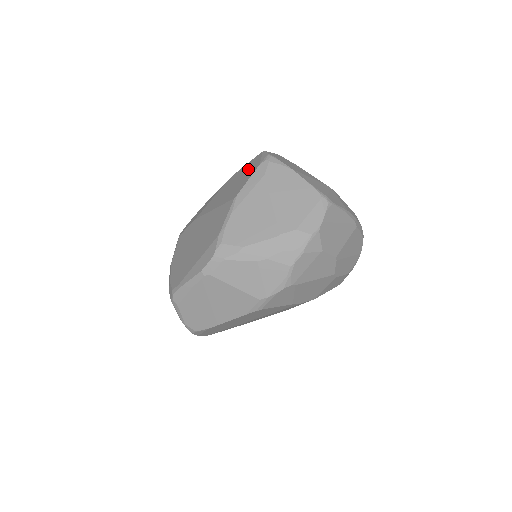
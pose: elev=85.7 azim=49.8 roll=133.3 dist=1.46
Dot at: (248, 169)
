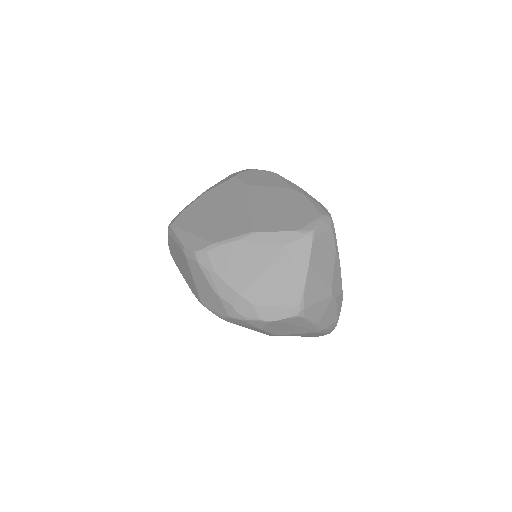
Dot at: (297, 215)
